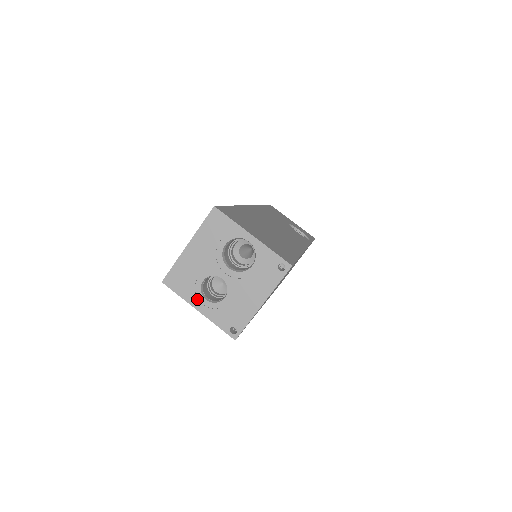
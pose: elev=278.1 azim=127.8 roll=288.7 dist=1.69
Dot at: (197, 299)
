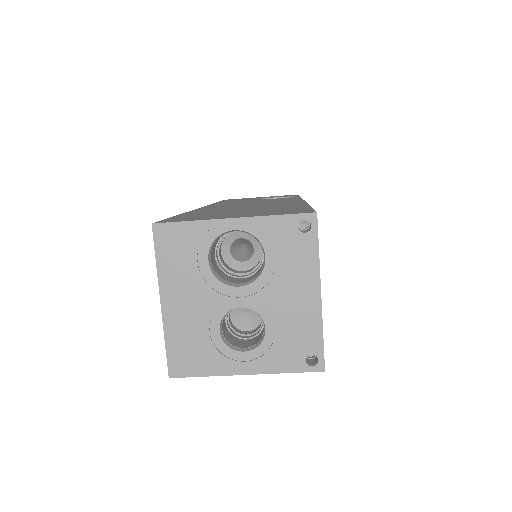
Dot at: (232, 361)
